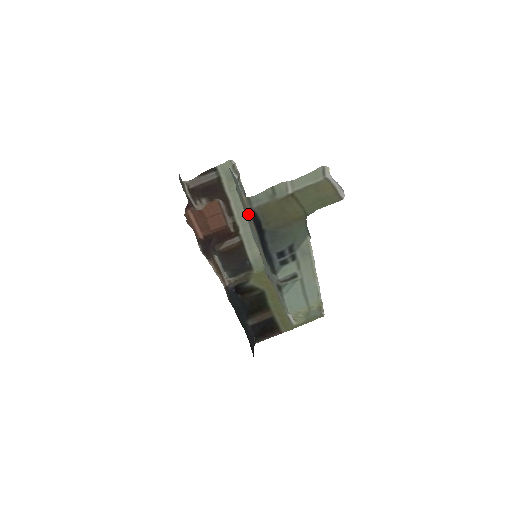
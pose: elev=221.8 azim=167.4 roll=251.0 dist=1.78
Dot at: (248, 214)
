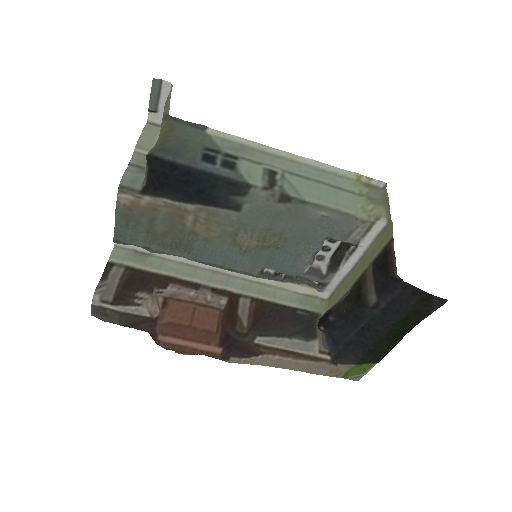
Dot at: (173, 228)
